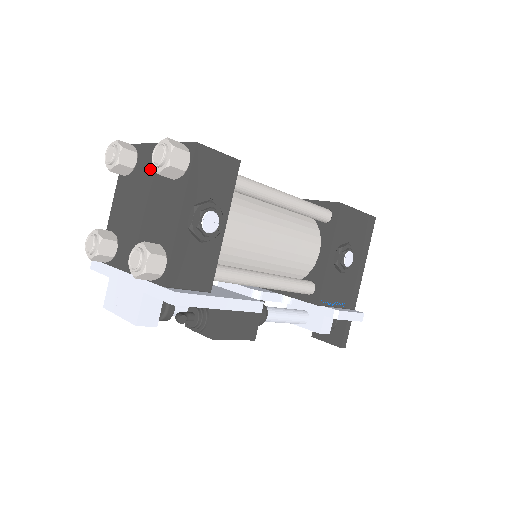
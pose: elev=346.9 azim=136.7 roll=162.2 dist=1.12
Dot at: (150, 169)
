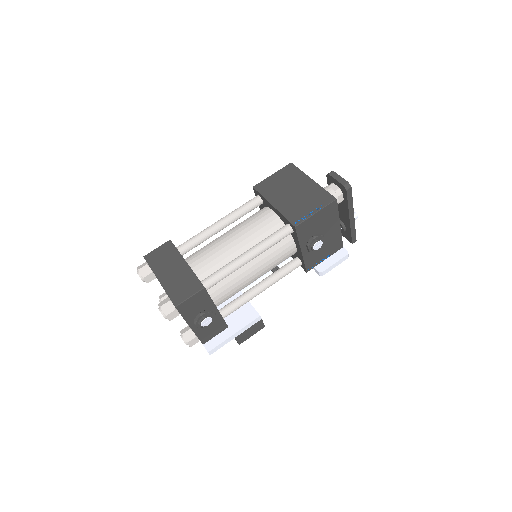
Dot at: occluded
